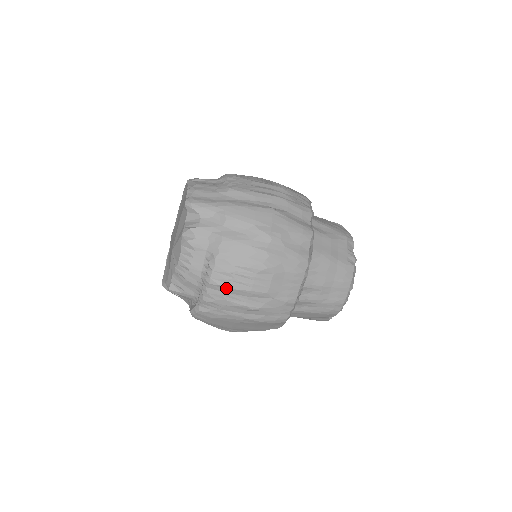
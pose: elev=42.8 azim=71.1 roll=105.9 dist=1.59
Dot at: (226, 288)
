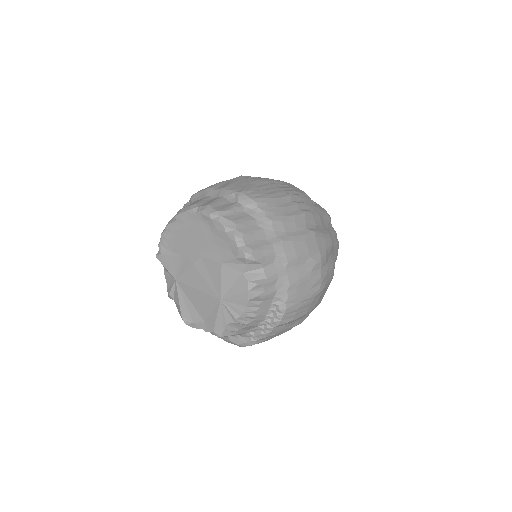
Dot at: occluded
